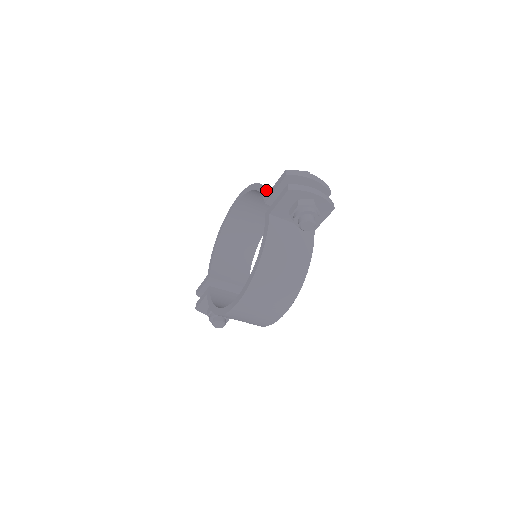
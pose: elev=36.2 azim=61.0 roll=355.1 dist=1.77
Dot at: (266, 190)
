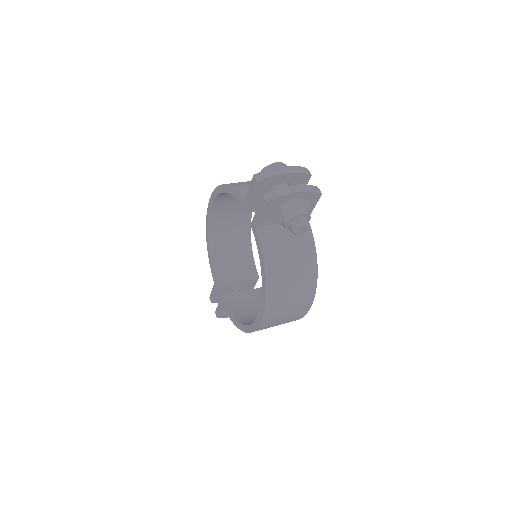
Dot at: (240, 197)
